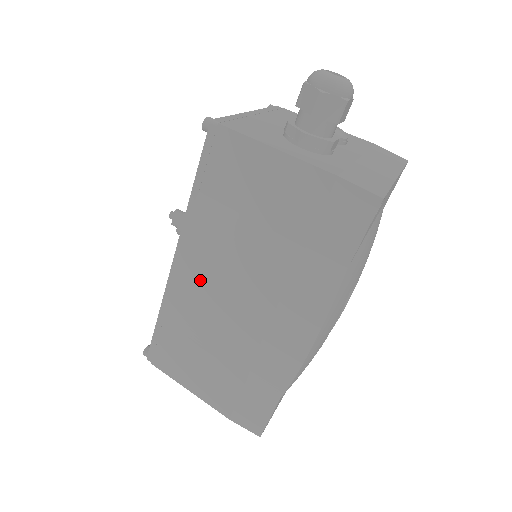
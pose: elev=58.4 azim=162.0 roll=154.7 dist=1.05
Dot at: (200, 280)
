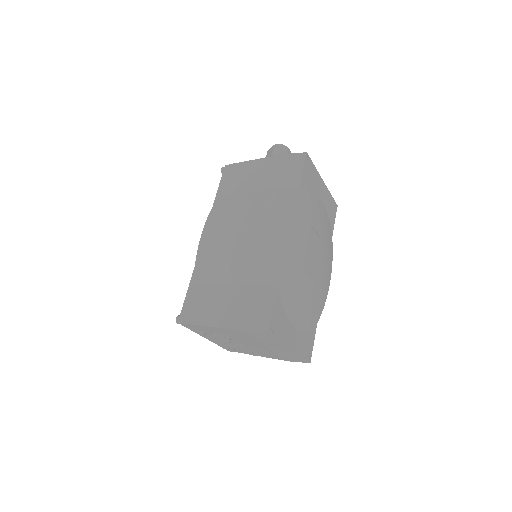
Dot at: (220, 228)
